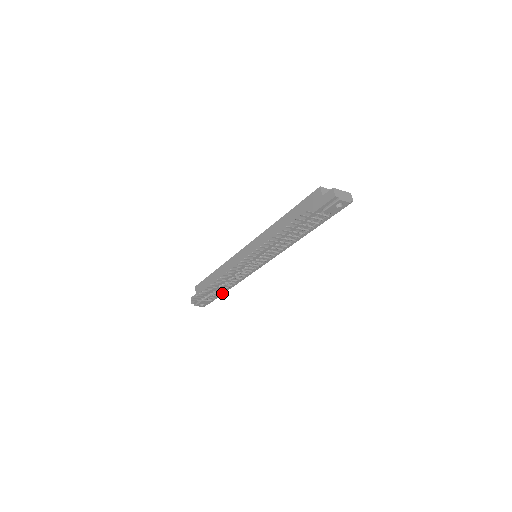
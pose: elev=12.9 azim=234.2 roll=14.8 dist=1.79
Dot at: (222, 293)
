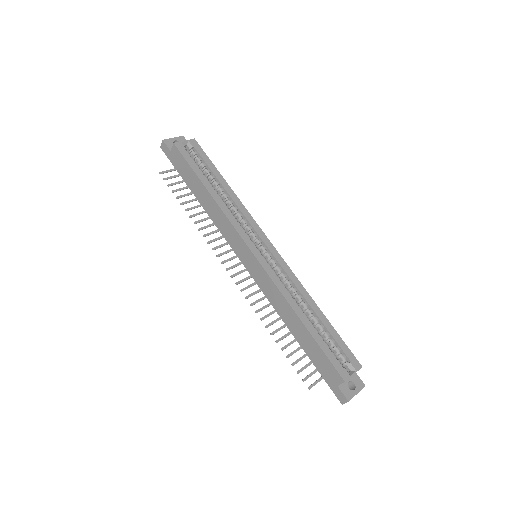
Dot at: occluded
